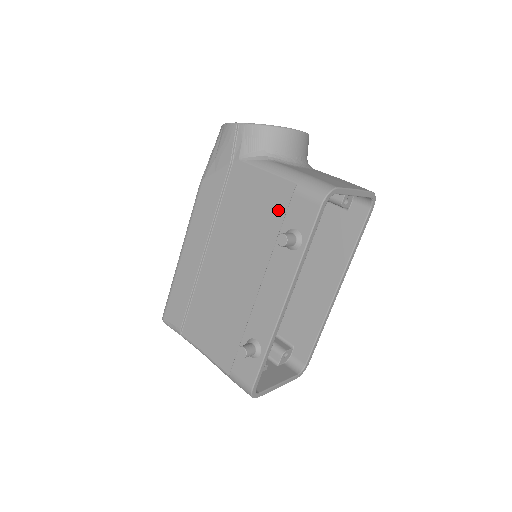
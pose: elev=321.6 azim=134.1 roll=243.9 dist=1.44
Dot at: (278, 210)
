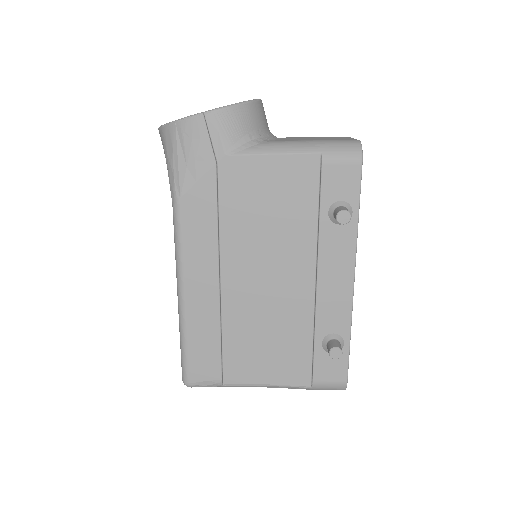
Dot at: (307, 191)
